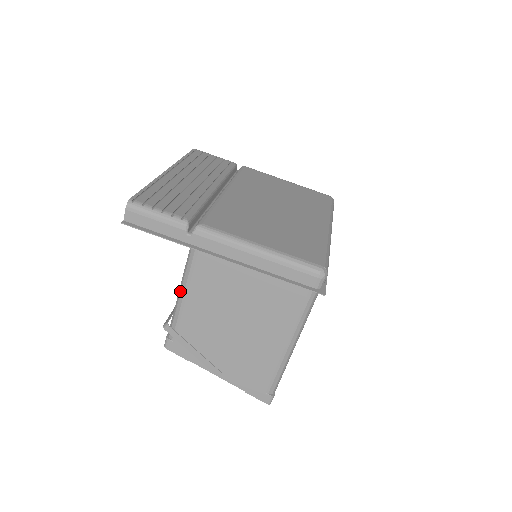
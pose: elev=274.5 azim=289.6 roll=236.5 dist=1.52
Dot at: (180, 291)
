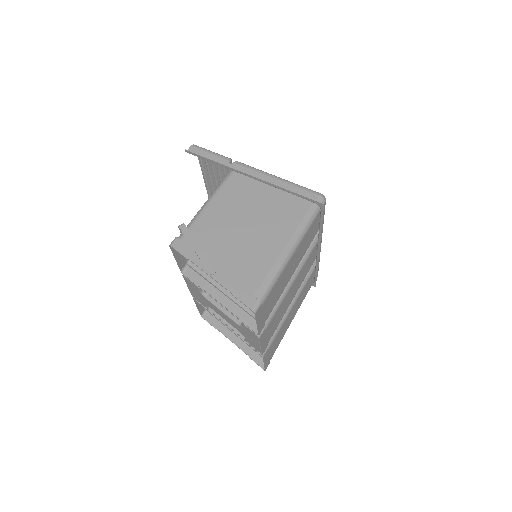
Dot at: (205, 202)
